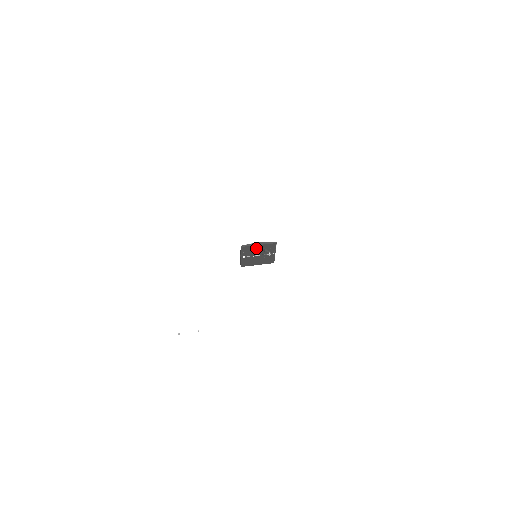
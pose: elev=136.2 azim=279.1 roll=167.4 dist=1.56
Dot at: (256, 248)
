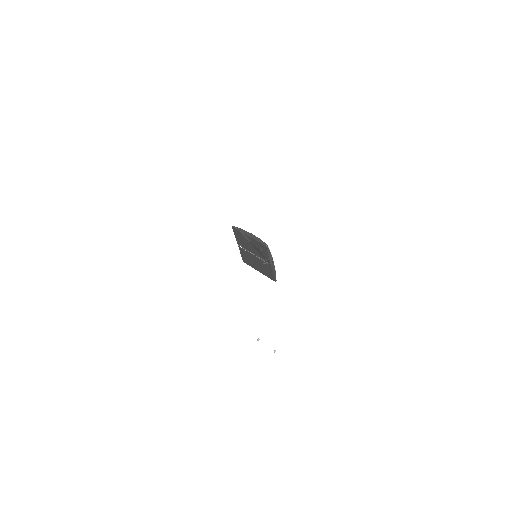
Dot at: (248, 240)
